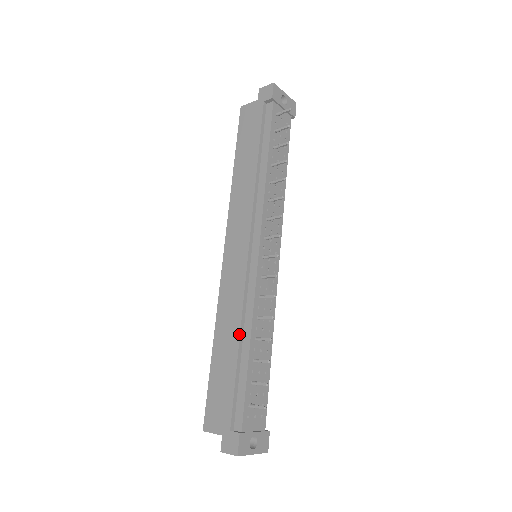
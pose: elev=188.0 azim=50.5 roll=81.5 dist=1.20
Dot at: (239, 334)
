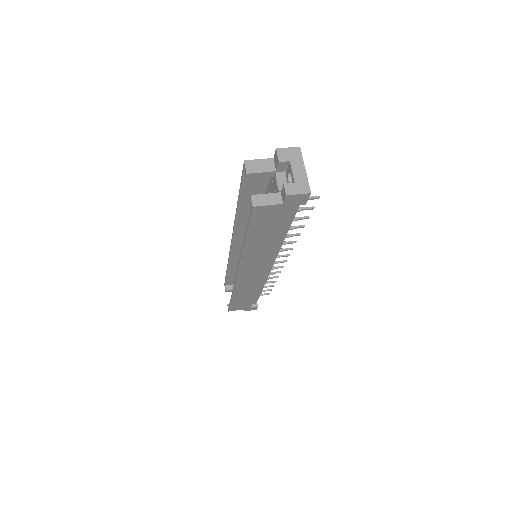
Dot at: occluded
